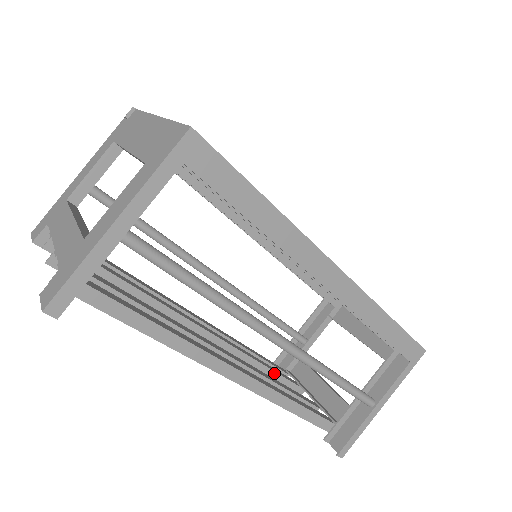
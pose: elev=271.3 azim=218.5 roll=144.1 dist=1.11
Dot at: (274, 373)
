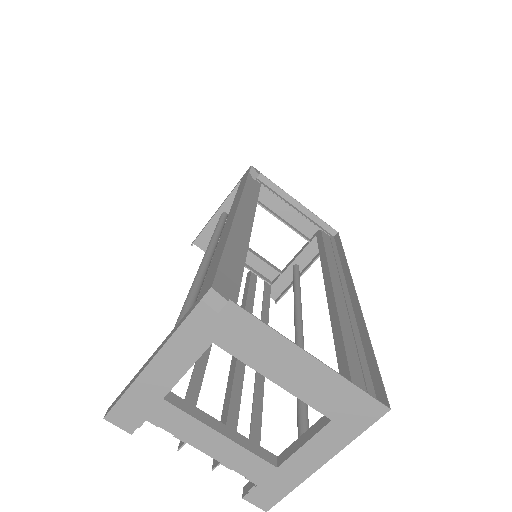
Dot at: occluded
